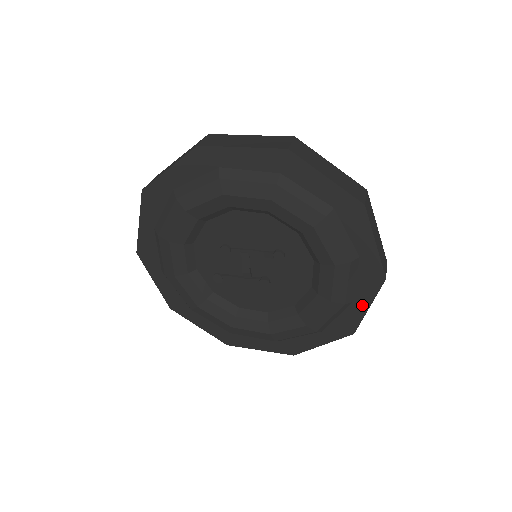
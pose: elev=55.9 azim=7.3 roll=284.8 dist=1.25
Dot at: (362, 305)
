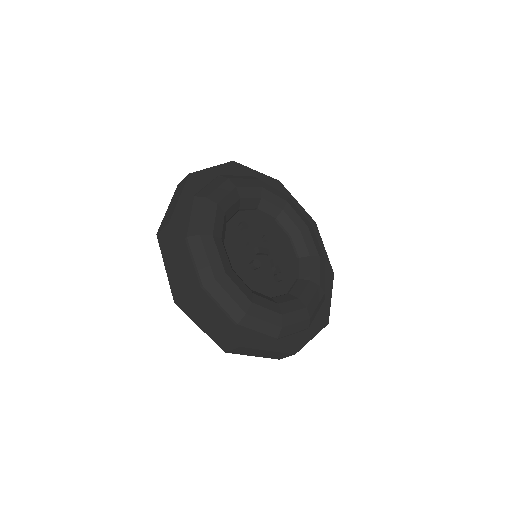
Dot at: occluded
